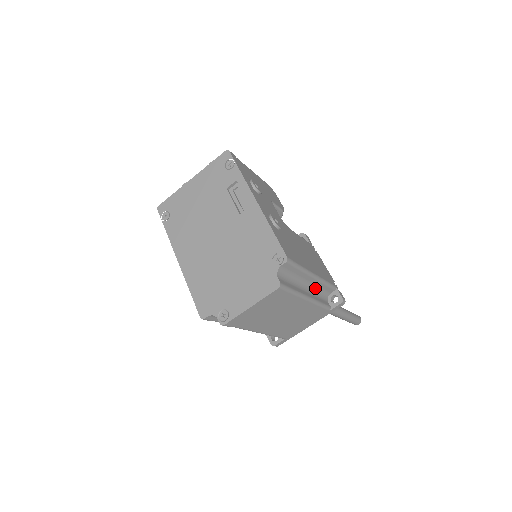
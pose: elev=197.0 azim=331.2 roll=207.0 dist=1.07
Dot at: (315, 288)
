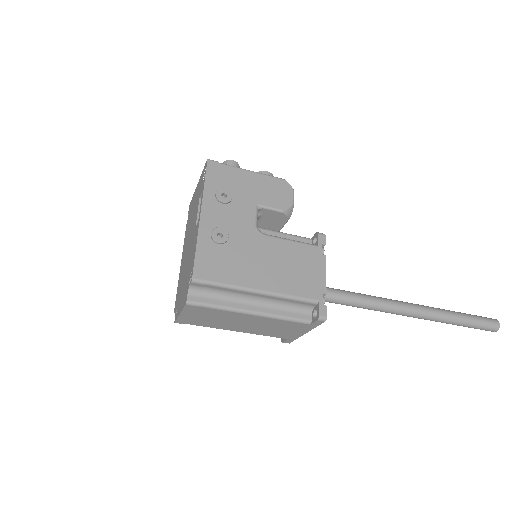
Dot at: (276, 301)
